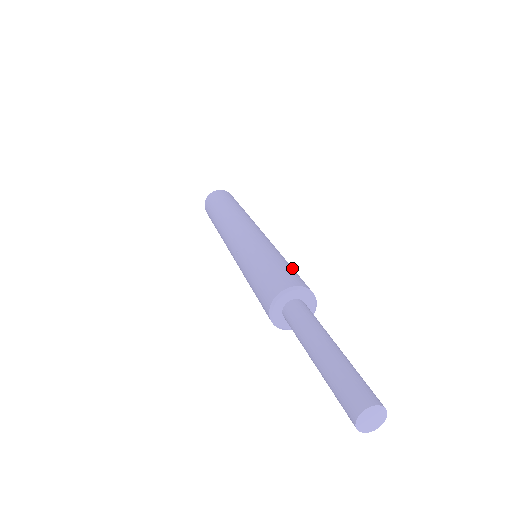
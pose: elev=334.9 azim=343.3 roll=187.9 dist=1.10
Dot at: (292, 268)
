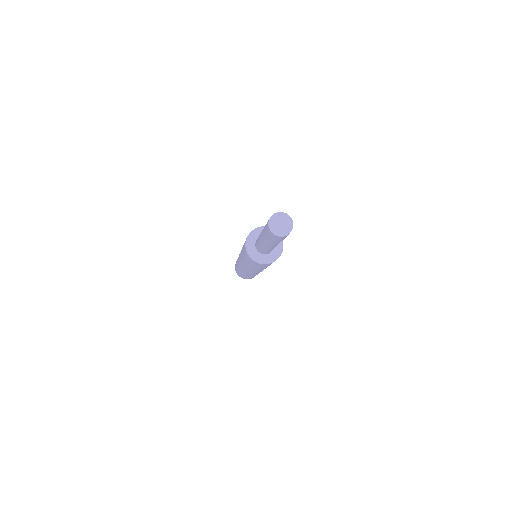
Dot at: occluded
